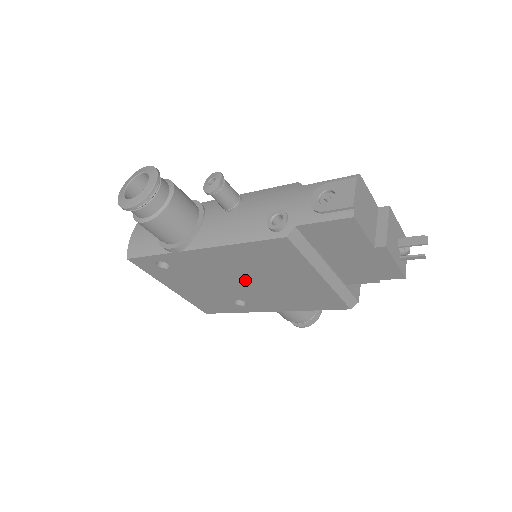
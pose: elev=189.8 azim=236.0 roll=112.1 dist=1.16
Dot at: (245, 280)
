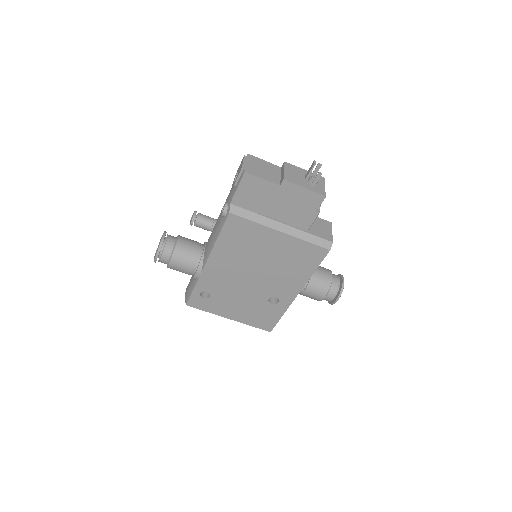
Dot at: (252, 272)
